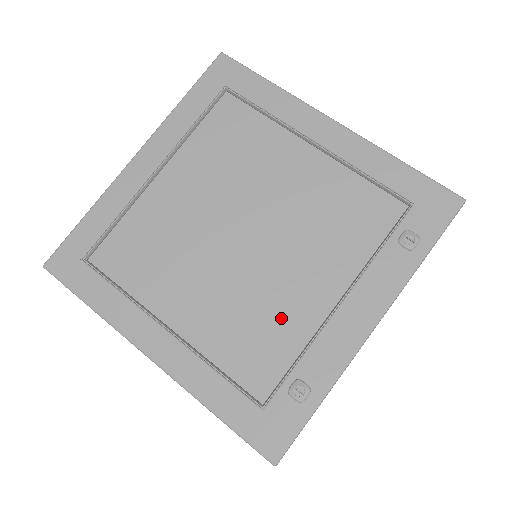
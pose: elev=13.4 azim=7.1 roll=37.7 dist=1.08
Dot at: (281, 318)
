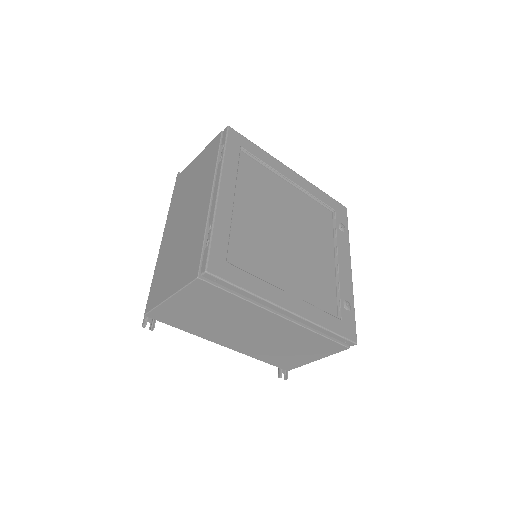
Dot at: (322, 274)
